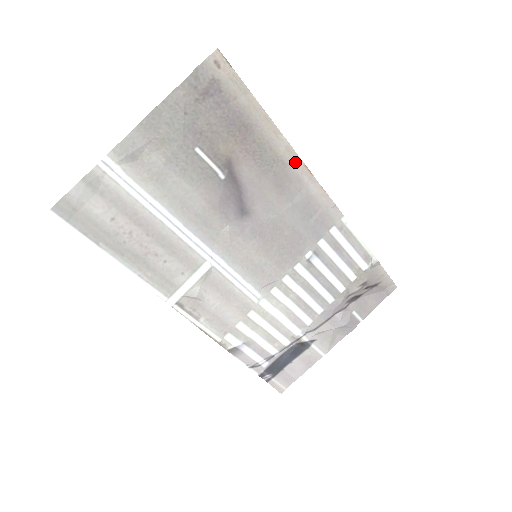
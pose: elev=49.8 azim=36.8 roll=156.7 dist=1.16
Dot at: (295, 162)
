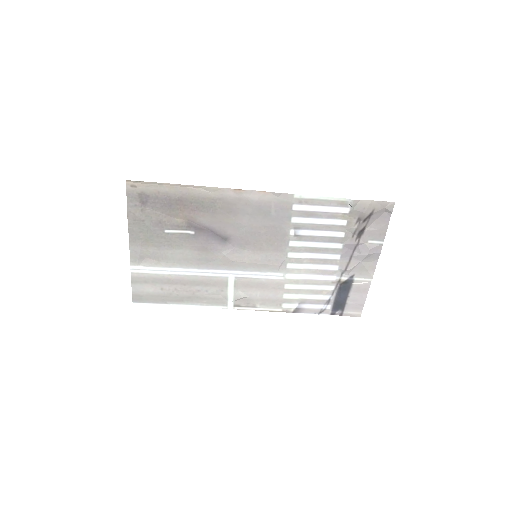
Dot at: (226, 193)
